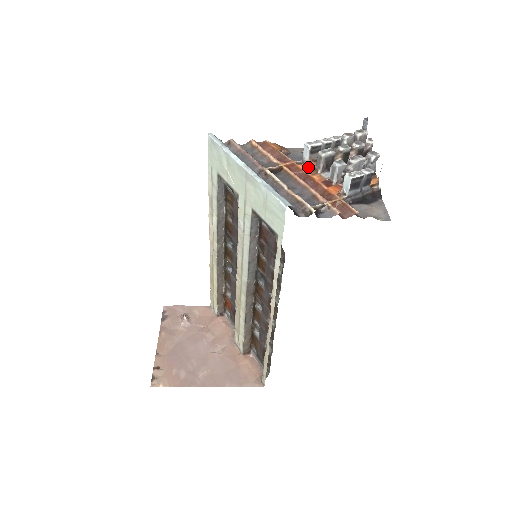
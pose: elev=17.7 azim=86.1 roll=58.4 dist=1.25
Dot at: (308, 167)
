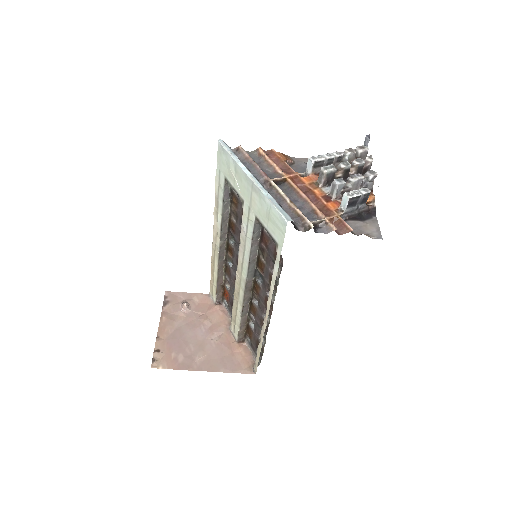
Dot at: (310, 180)
